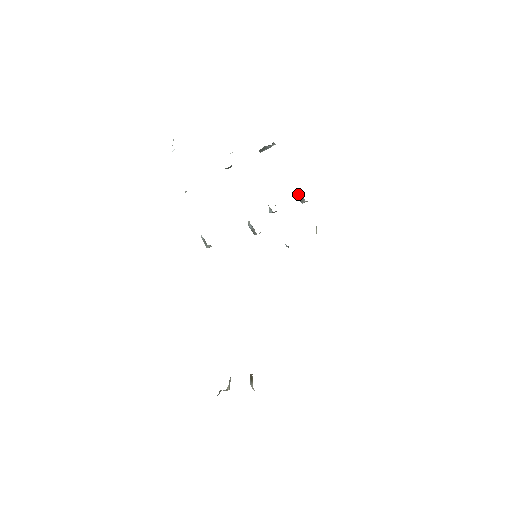
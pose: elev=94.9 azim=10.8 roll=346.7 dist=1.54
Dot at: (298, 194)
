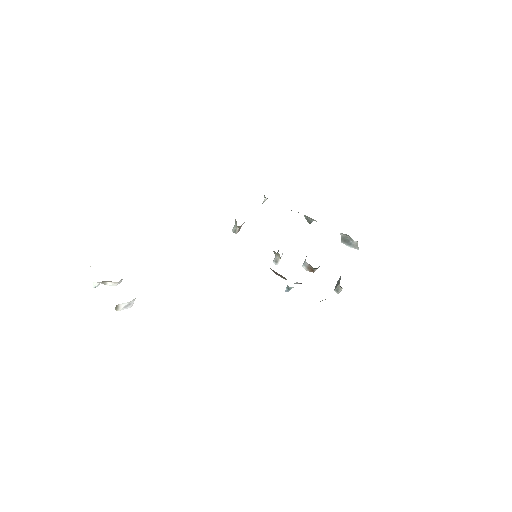
Dot at: (339, 280)
